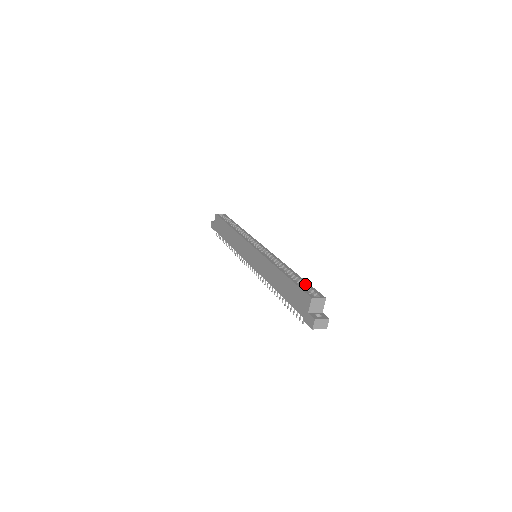
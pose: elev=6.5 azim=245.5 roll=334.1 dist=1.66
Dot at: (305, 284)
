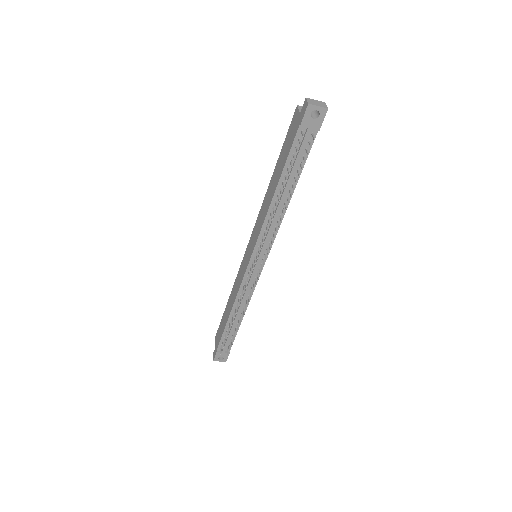
Dot at: occluded
